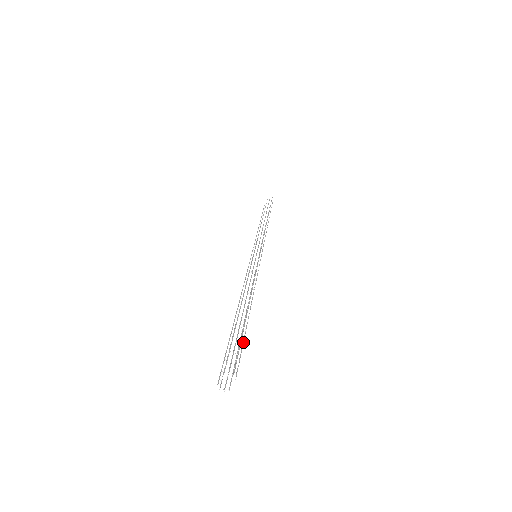
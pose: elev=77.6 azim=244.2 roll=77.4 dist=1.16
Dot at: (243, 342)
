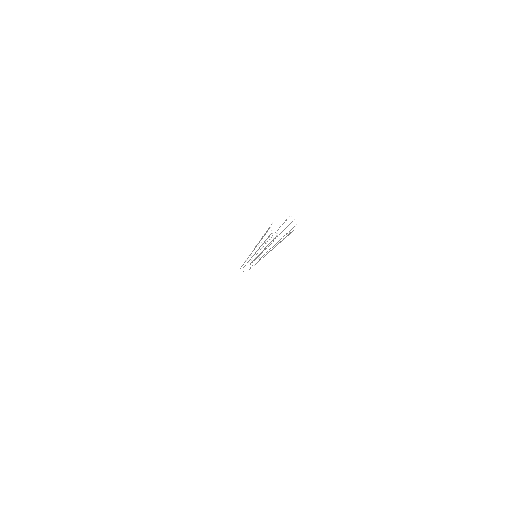
Dot at: (284, 238)
